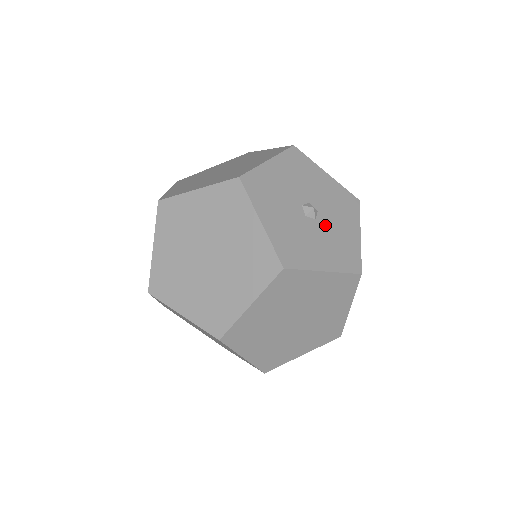
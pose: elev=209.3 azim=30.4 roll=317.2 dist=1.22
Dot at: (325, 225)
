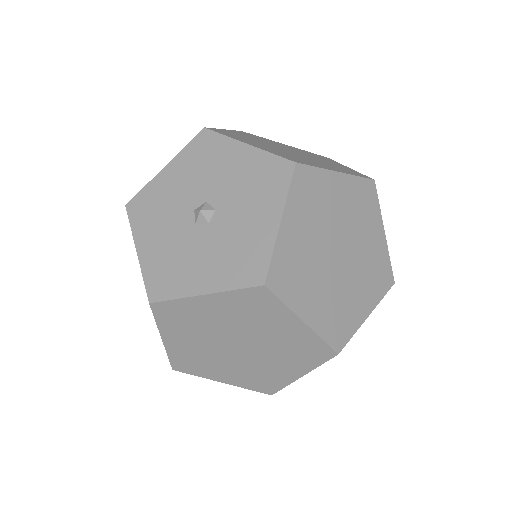
Dot at: (222, 226)
